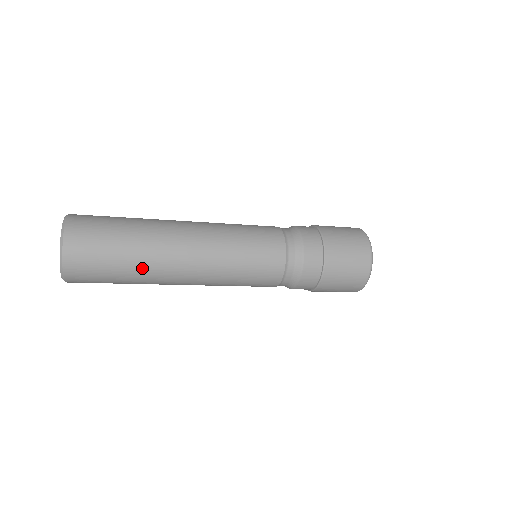
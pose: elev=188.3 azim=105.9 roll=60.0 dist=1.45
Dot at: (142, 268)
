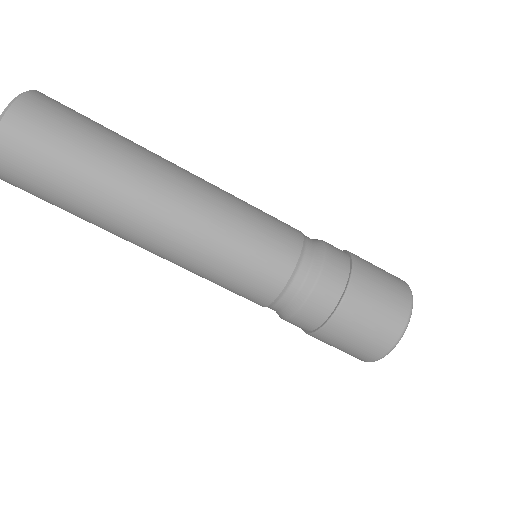
Dot at: (104, 180)
